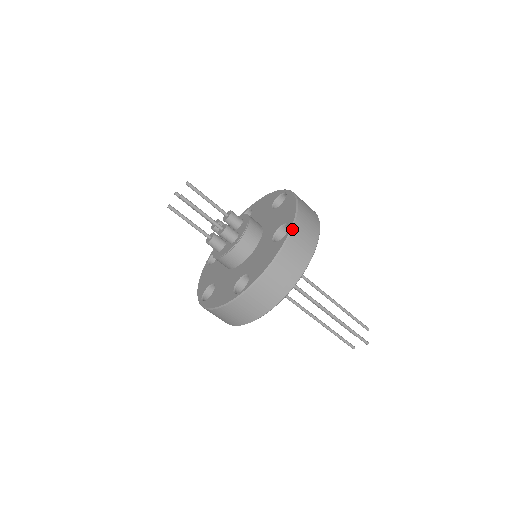
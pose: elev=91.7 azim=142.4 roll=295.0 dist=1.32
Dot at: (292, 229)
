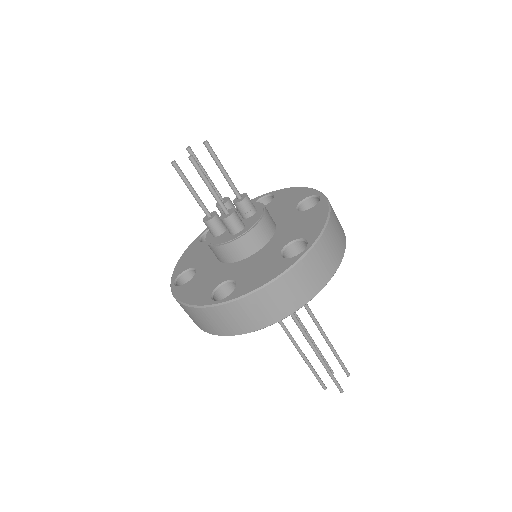
Dot at: (309, 251)
